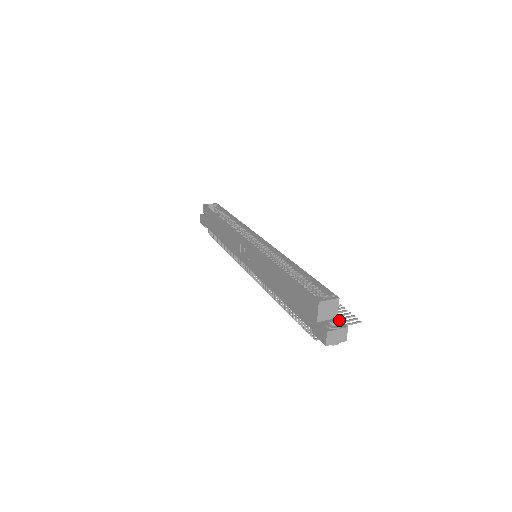
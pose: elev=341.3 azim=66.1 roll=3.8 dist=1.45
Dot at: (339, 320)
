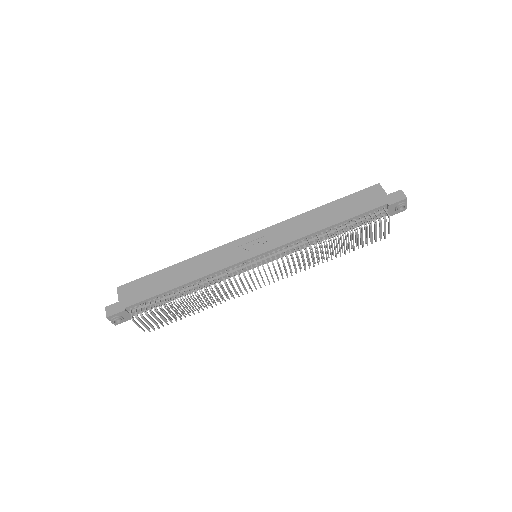
Dot at: occluded
